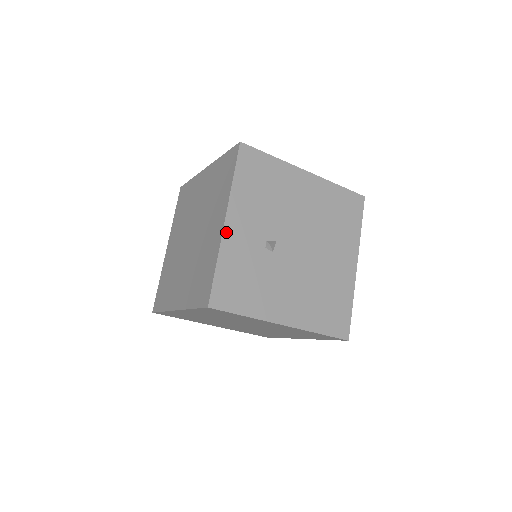
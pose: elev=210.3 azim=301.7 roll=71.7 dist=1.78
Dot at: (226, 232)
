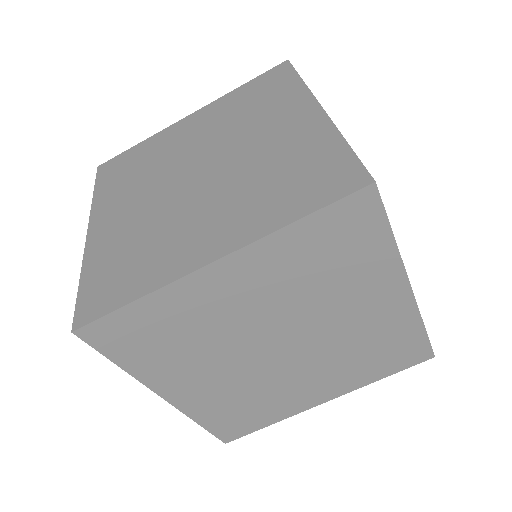
Dot at: occluded
